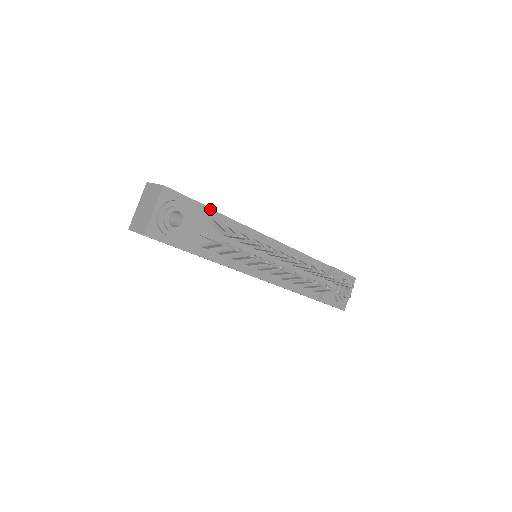
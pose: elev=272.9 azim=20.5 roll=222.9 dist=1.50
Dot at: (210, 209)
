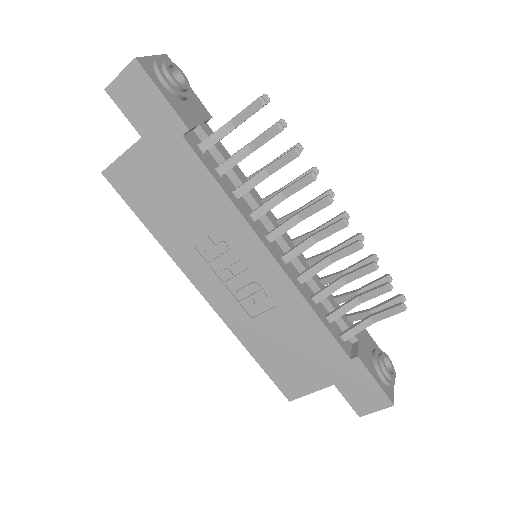
Dot at: (210, 129)
